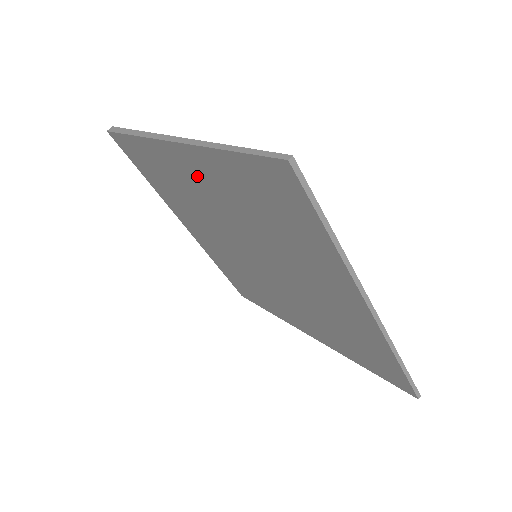
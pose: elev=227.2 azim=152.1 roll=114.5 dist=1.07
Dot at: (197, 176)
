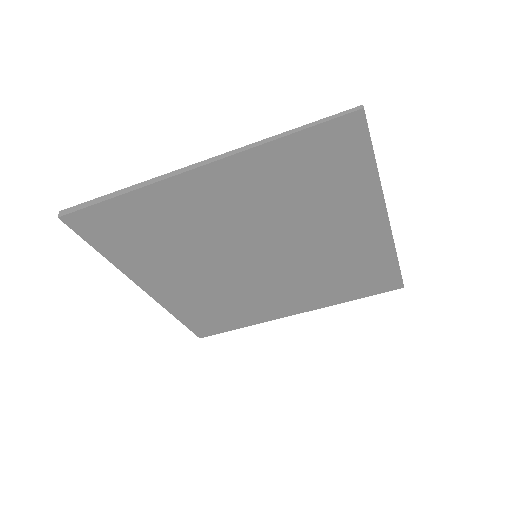
Dot at: (219, 193)
